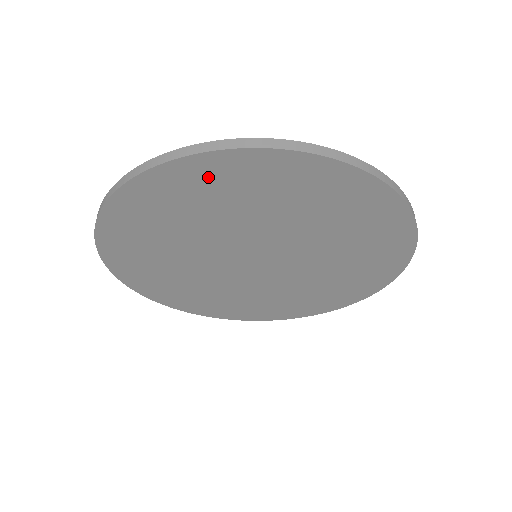
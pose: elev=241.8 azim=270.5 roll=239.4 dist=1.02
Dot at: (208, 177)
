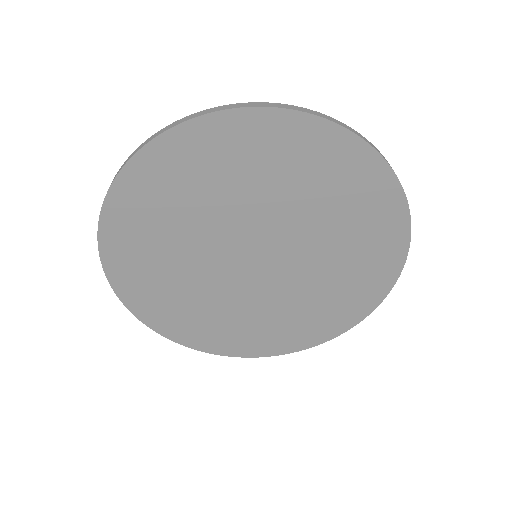
Dot at: (229, 140)
